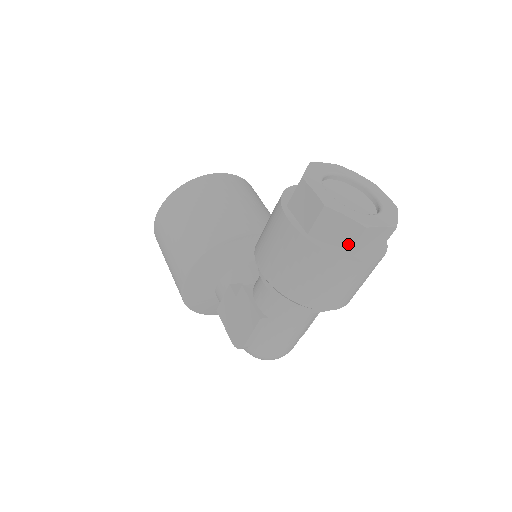
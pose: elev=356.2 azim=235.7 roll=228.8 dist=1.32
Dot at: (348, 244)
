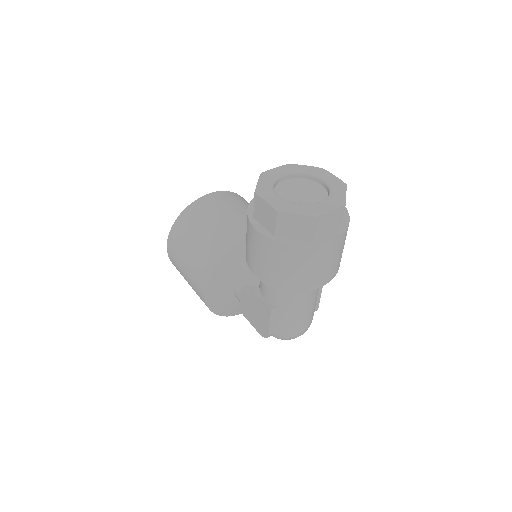
Dot at: (309, 233)
